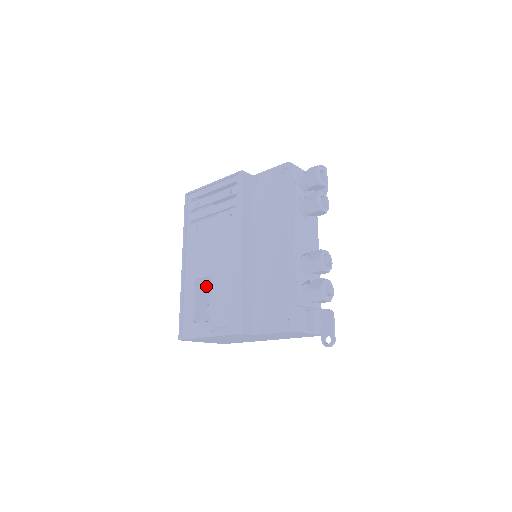
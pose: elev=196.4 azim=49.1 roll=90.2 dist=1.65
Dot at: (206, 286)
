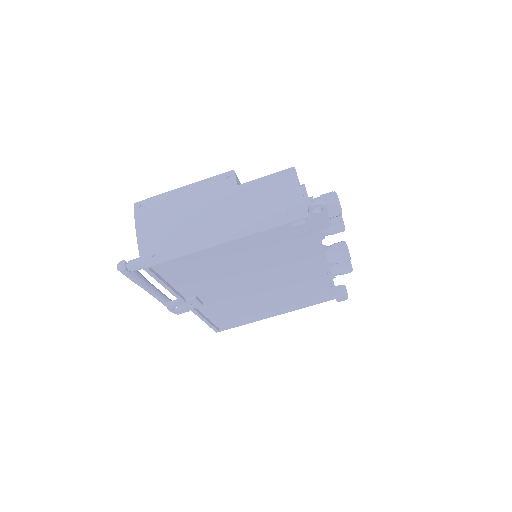
Dot at: occluded
